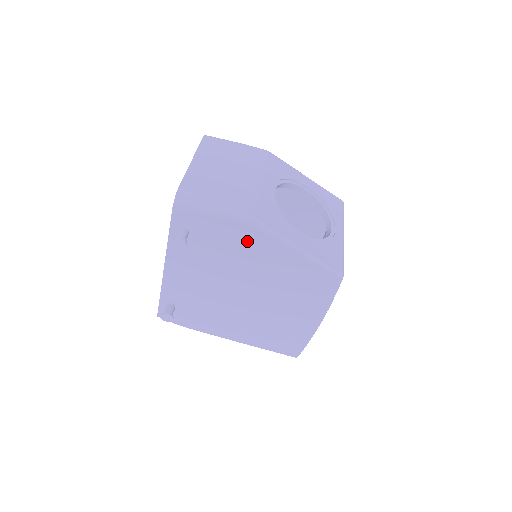
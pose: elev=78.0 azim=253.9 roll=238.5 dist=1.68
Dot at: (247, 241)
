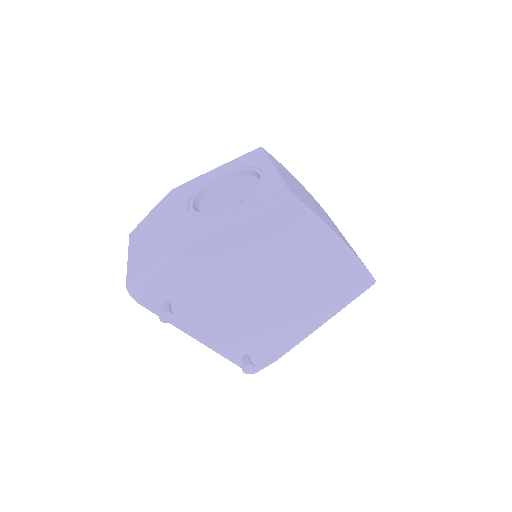
Dot at: (202, 260)
